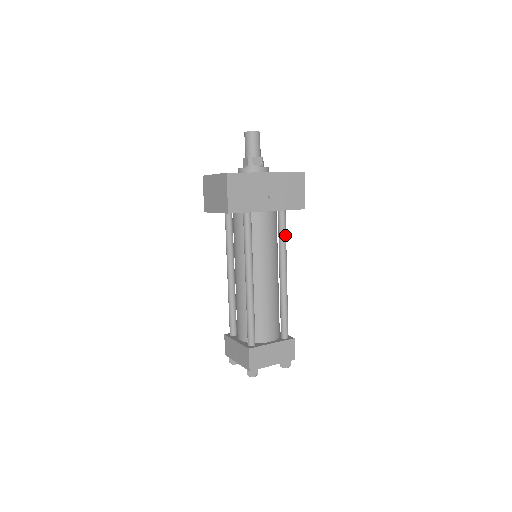
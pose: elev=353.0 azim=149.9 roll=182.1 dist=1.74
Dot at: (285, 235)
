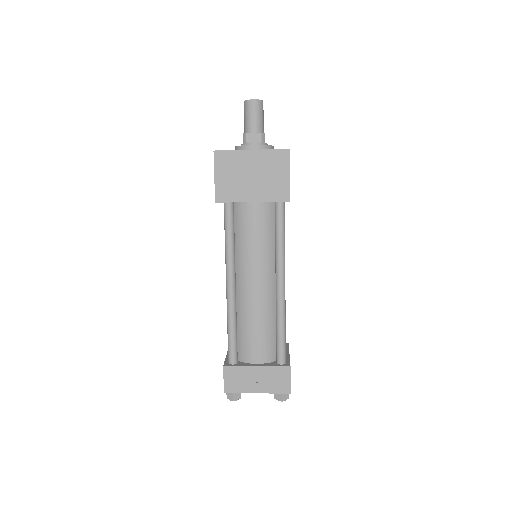
Dot at: occluded
